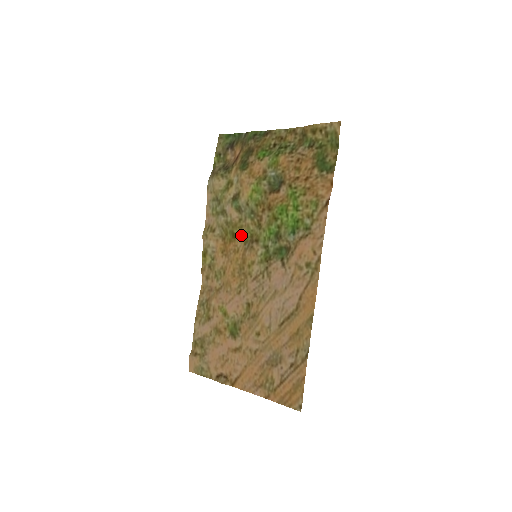
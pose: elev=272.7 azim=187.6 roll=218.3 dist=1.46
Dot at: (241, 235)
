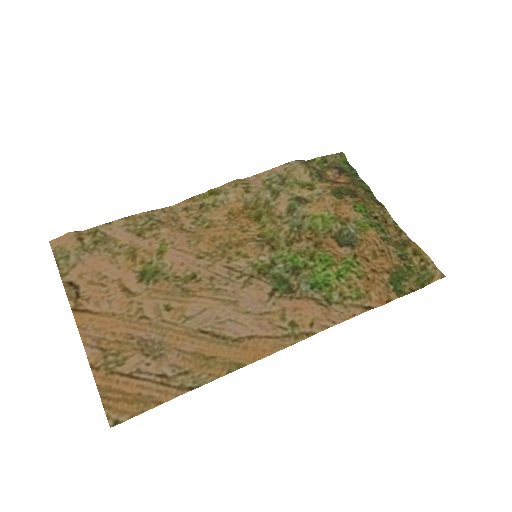
Dot at: (265, 226)
